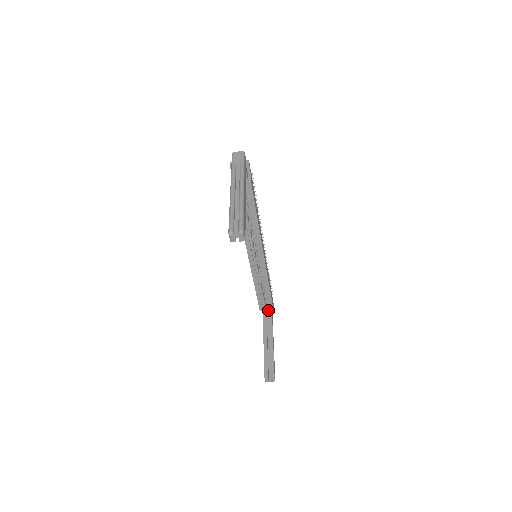
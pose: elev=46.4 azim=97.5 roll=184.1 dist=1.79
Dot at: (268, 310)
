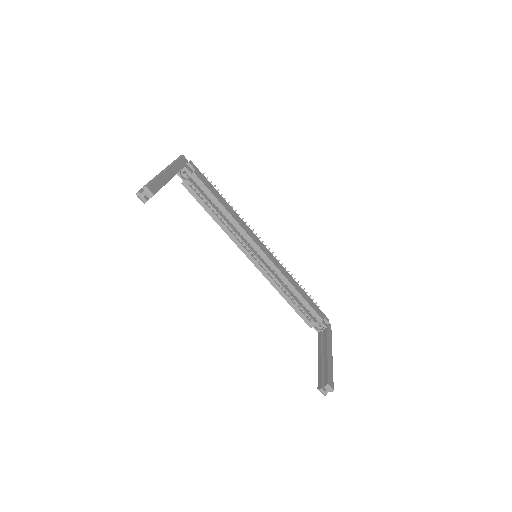
Dot at: (321, 325)
